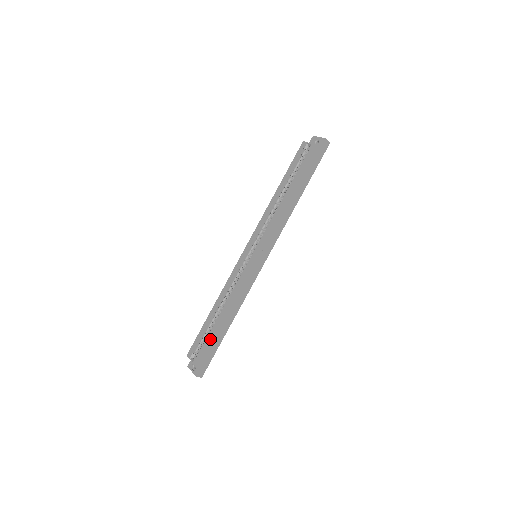
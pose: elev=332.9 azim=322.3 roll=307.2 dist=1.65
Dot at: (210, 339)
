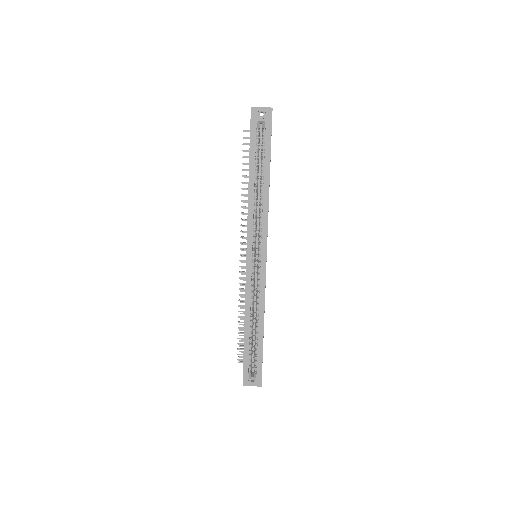
Dot at: (262, 352)
